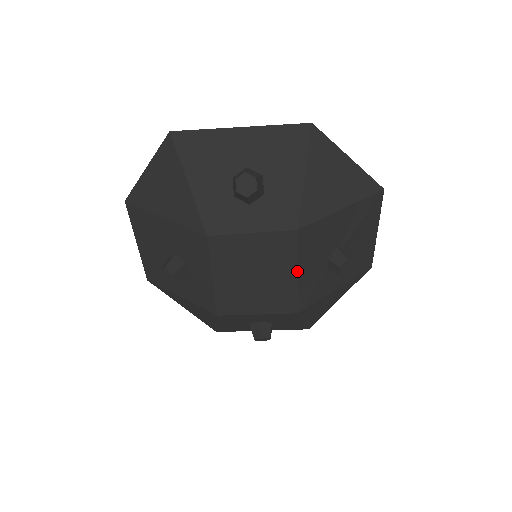
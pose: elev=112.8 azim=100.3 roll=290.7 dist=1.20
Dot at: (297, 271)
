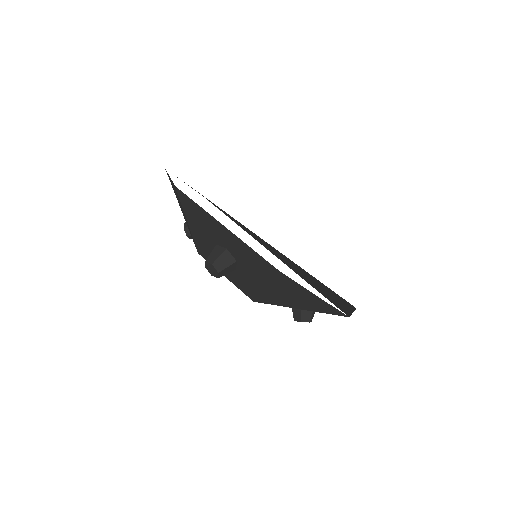
Dot at: occluded
